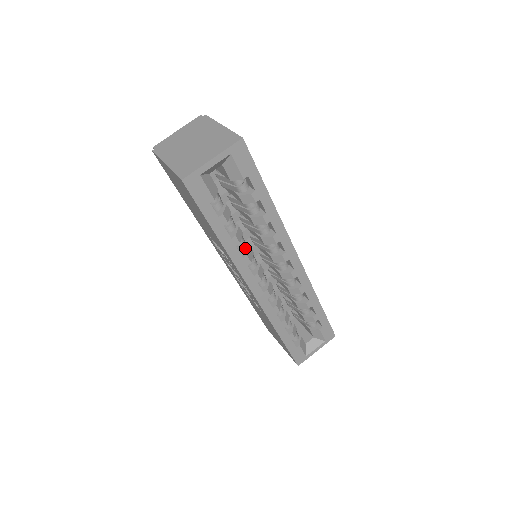
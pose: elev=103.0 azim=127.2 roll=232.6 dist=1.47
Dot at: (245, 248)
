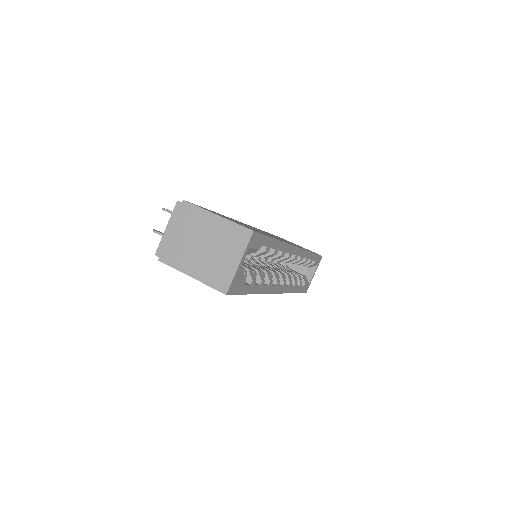
Dot at: (264, 276)
